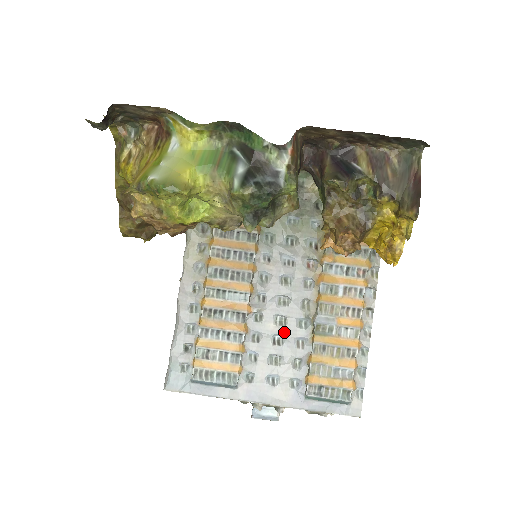
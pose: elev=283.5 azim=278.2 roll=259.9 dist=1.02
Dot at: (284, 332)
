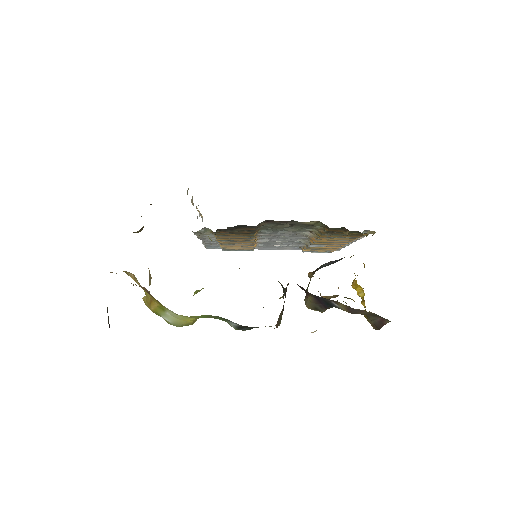
Dot at: occluded
